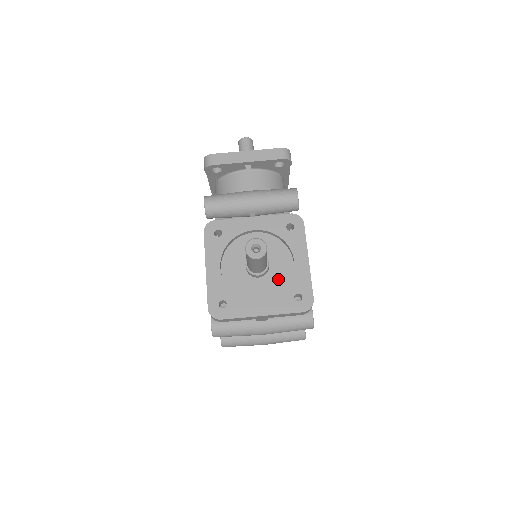
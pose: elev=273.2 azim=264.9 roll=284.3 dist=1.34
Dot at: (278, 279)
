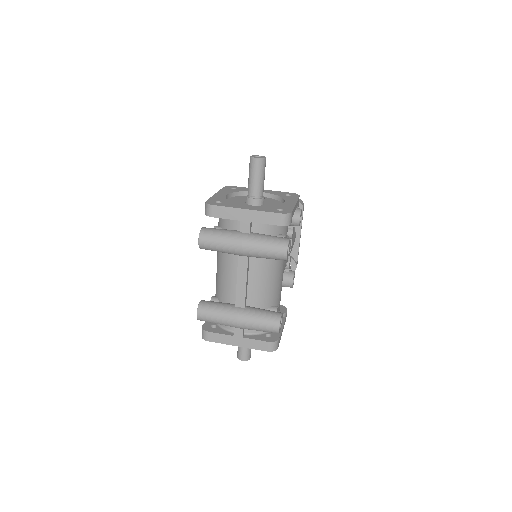
Dot at: occluded
